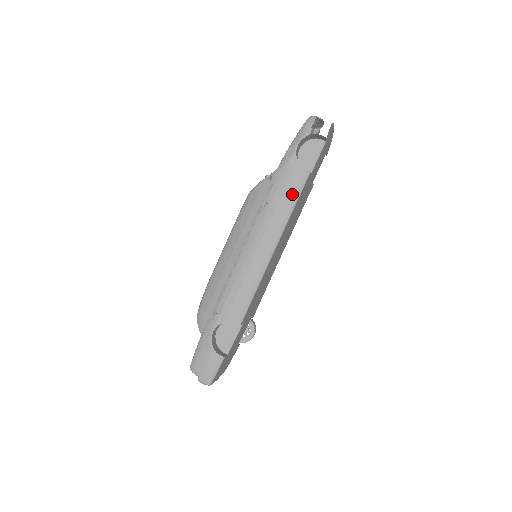
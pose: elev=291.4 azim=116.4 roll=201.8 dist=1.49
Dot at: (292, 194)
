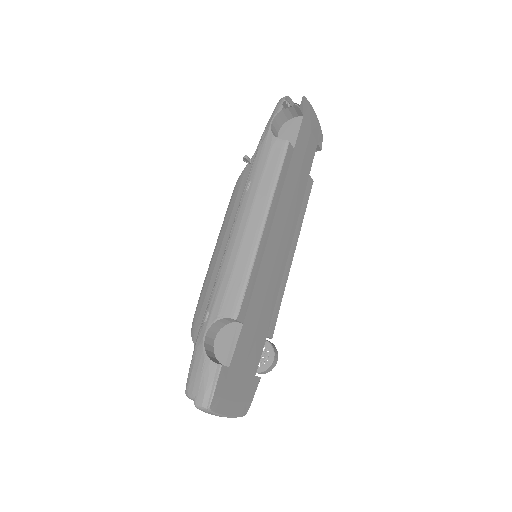
Dot at: (273, 167)
